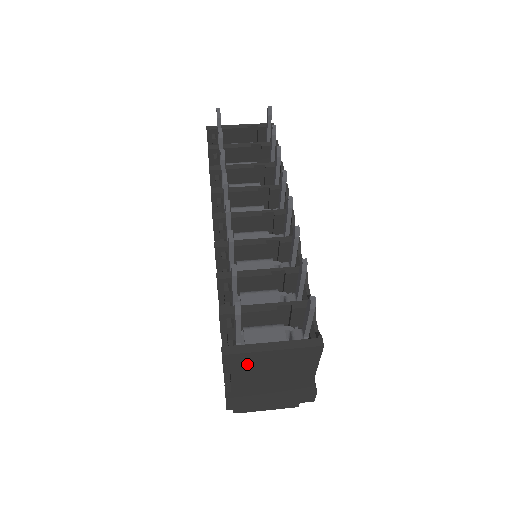
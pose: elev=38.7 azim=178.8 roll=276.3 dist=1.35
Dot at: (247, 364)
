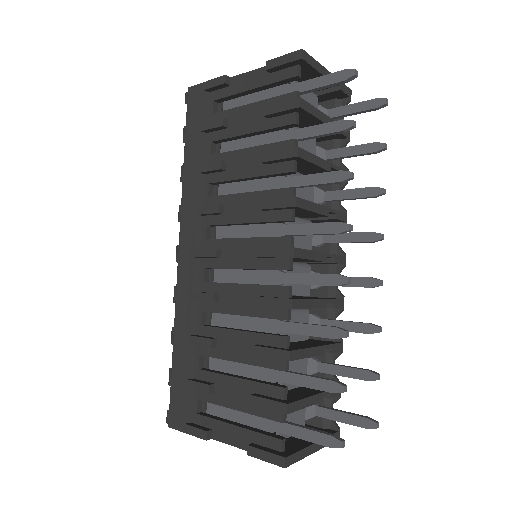
Dot at: occluded
